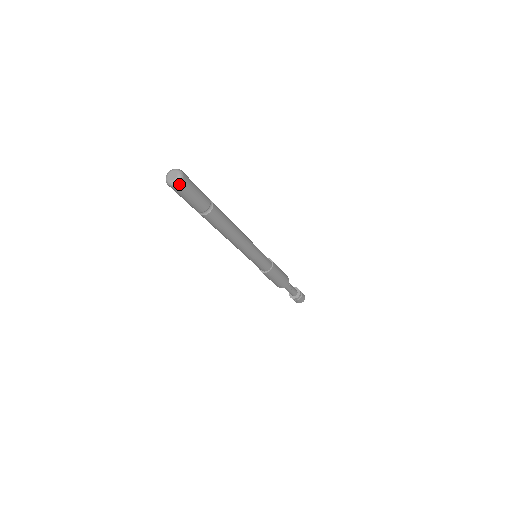
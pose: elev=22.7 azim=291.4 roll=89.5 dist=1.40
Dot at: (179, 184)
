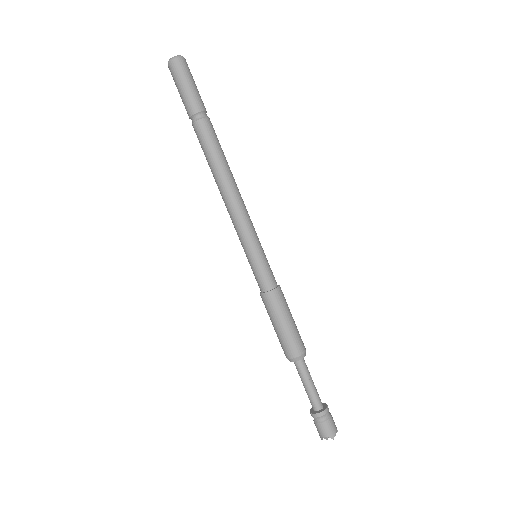
Dot at: (176, 60)
